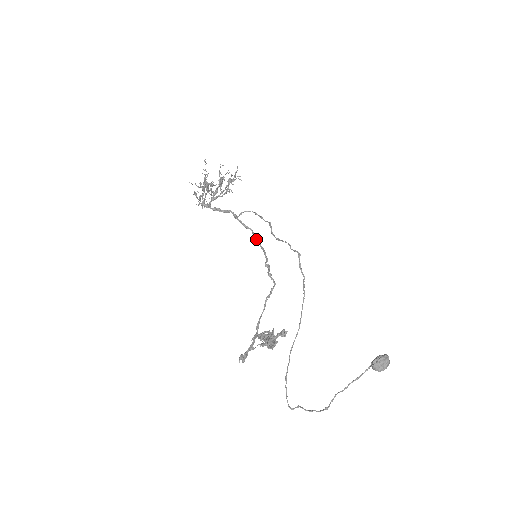
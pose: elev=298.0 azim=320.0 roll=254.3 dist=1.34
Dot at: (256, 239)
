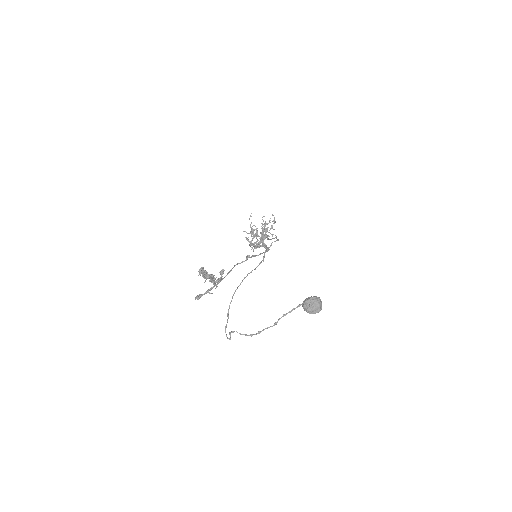
Dot at: occluded
